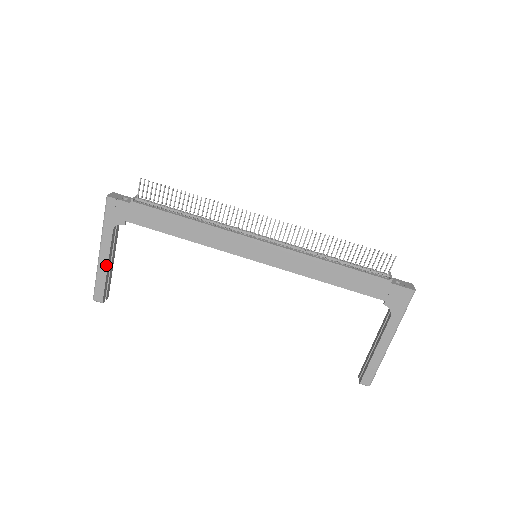
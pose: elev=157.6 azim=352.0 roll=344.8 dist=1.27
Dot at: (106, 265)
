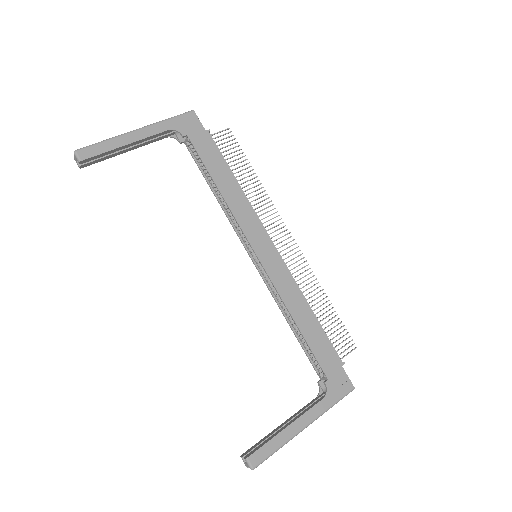
Dot at: (129, 142)
